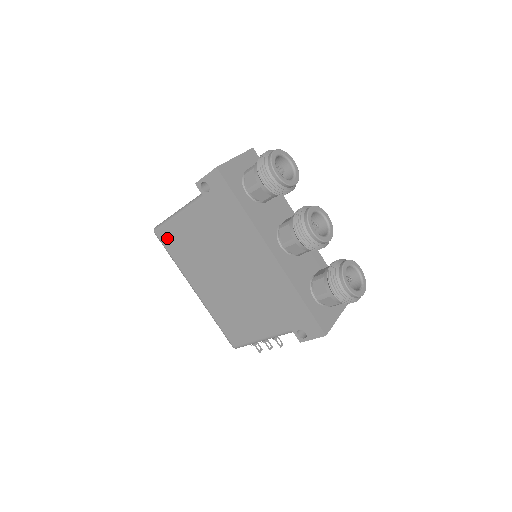
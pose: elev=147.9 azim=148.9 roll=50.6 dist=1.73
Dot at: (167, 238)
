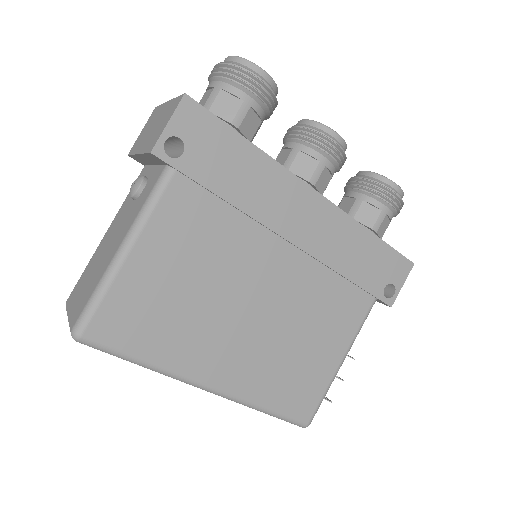
Dot at: (117, 324)
